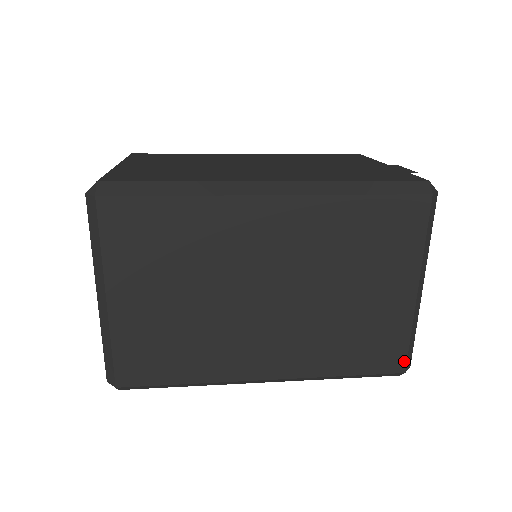
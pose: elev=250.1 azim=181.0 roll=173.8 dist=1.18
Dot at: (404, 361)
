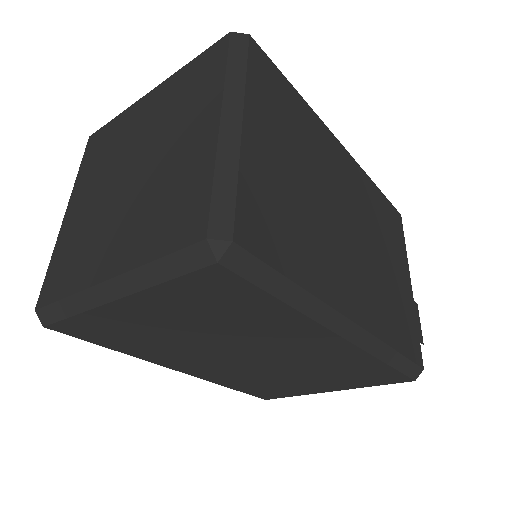
Dot at: (274, 398)
